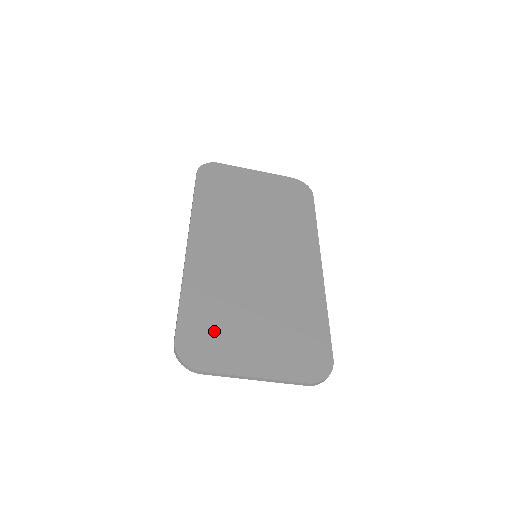
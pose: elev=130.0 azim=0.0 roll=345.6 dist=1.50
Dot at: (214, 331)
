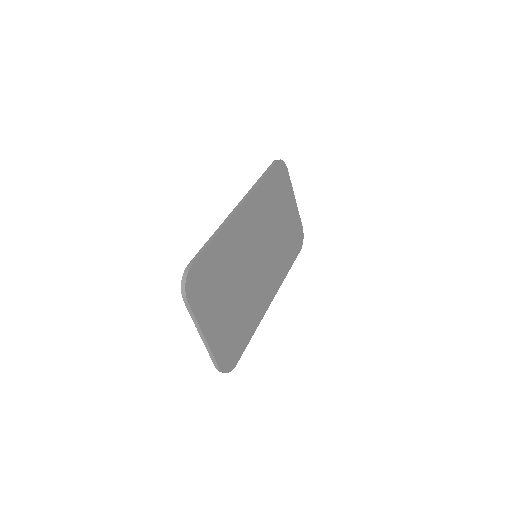
Dot at: (210, 282)
